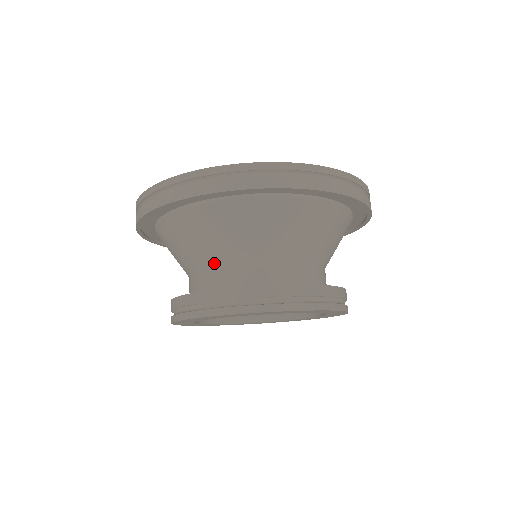
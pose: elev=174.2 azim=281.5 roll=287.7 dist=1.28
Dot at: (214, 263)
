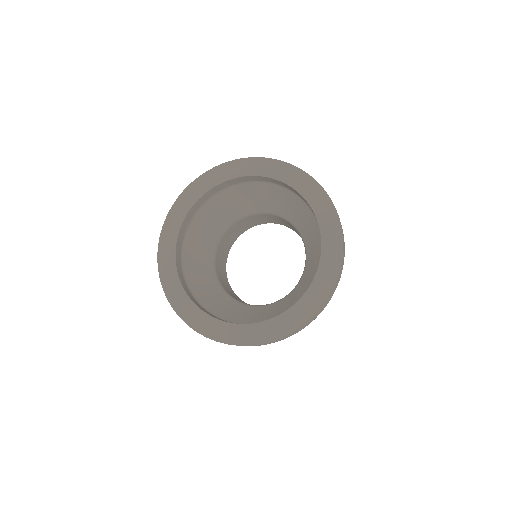
Dot at: occluded
